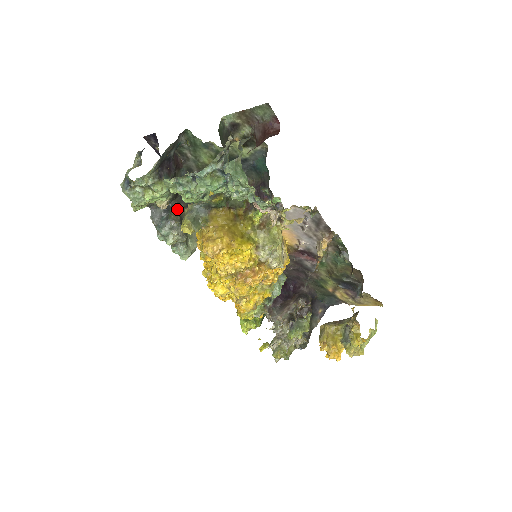
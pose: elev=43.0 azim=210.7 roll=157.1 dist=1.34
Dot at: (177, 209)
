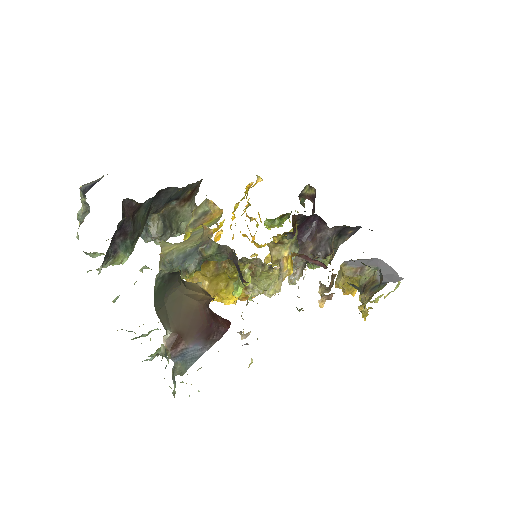
Dot at: (156, 214)
